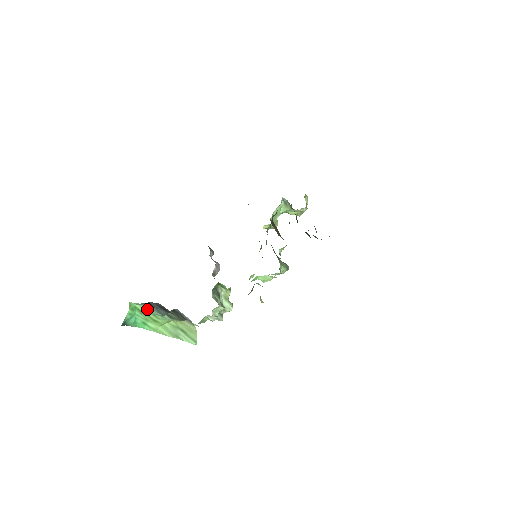
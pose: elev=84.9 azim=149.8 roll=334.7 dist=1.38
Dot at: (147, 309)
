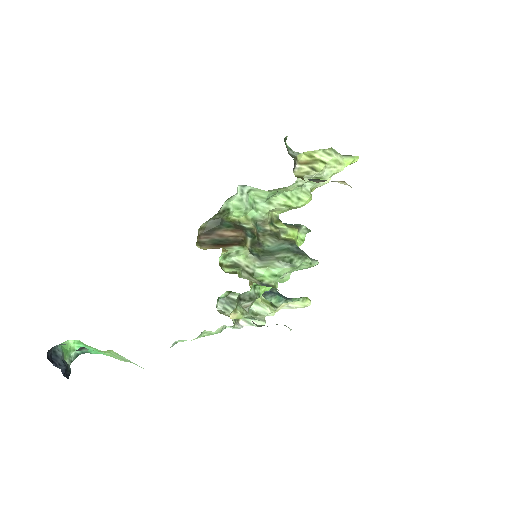
Dot at: occluded
